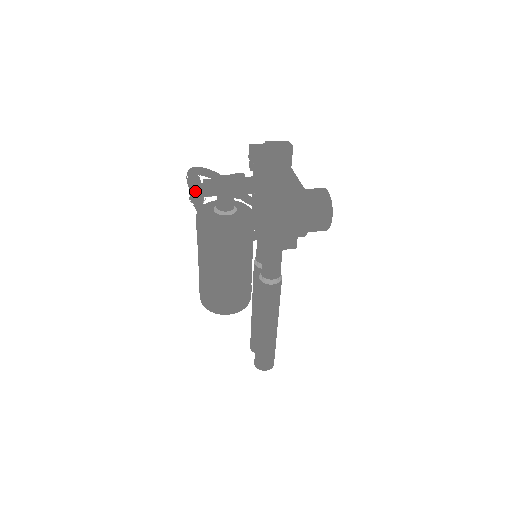
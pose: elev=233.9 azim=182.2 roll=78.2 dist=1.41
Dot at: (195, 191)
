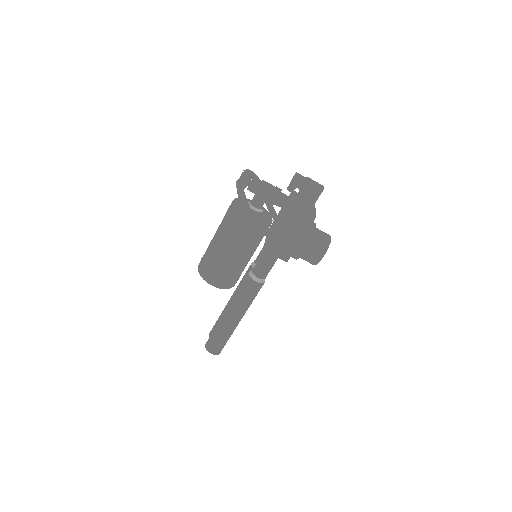
Dot at: (243, 179)
